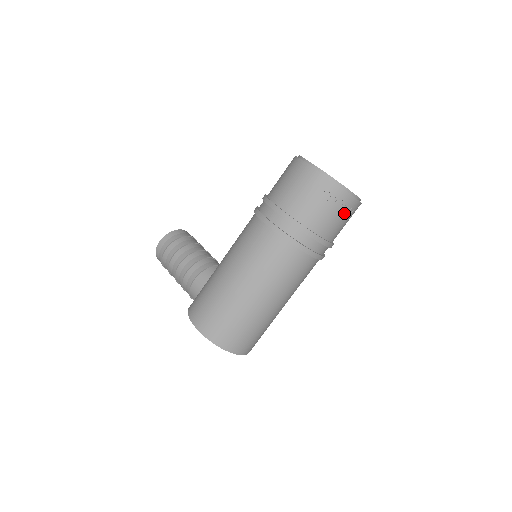
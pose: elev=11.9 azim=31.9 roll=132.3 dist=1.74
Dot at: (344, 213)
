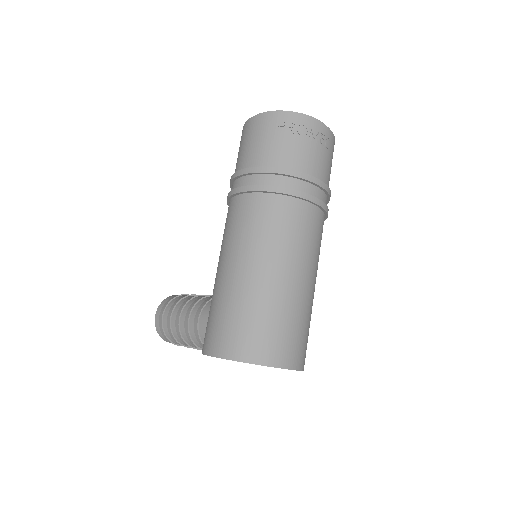
Dot at: (316, 141)
